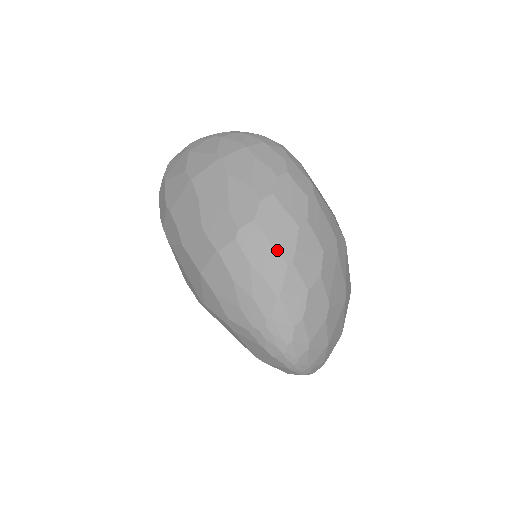
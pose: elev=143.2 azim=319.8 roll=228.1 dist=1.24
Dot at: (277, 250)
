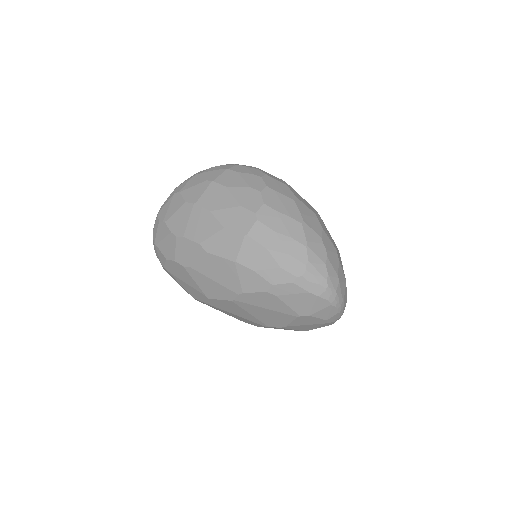
Dot at: (289, 217)
